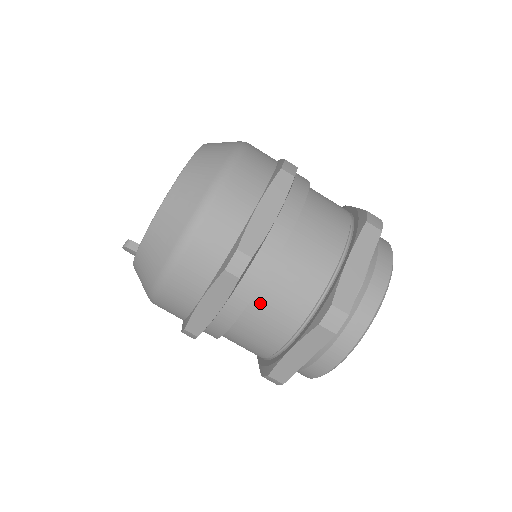
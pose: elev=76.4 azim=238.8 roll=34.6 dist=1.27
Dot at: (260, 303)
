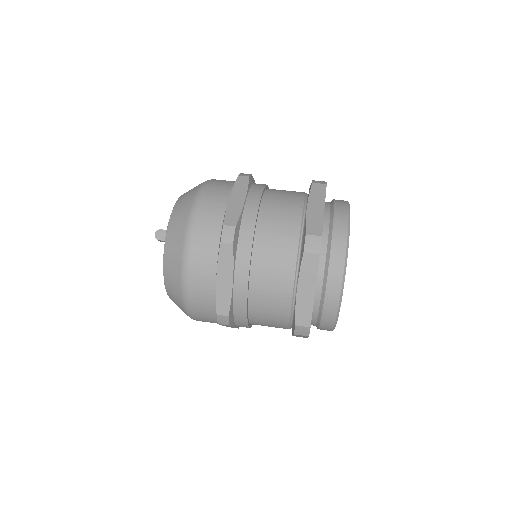
Dot at: (270, 196)
